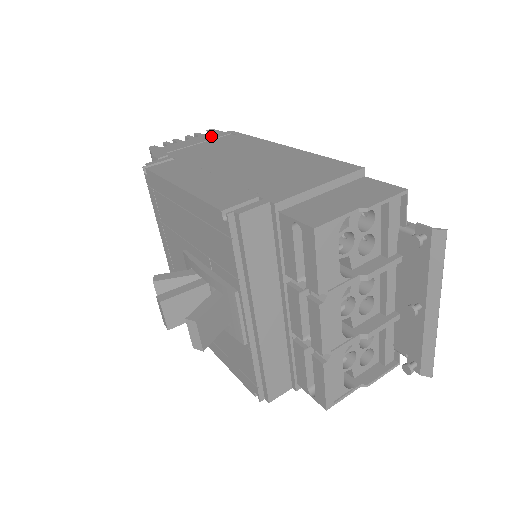
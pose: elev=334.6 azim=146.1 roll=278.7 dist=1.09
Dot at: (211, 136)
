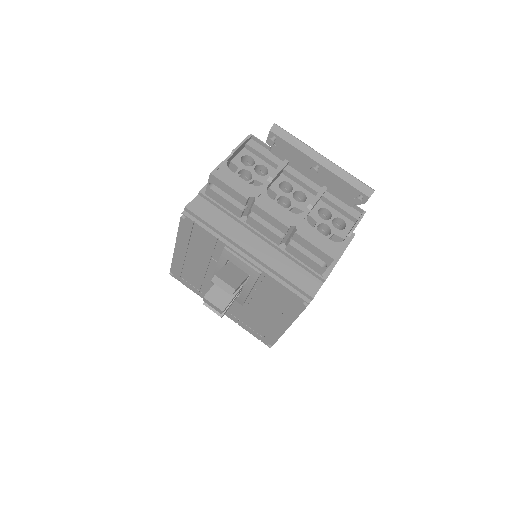
Dot at: occluded
